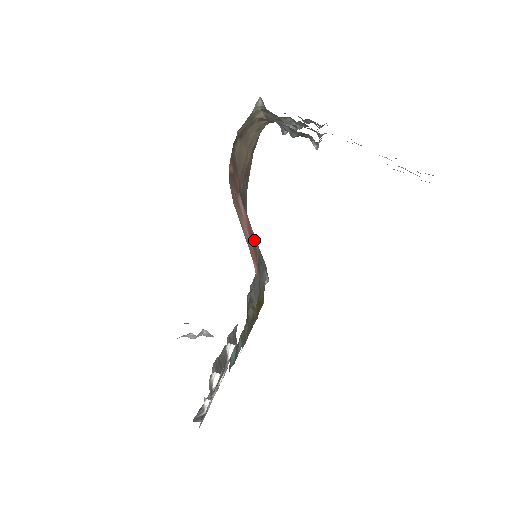
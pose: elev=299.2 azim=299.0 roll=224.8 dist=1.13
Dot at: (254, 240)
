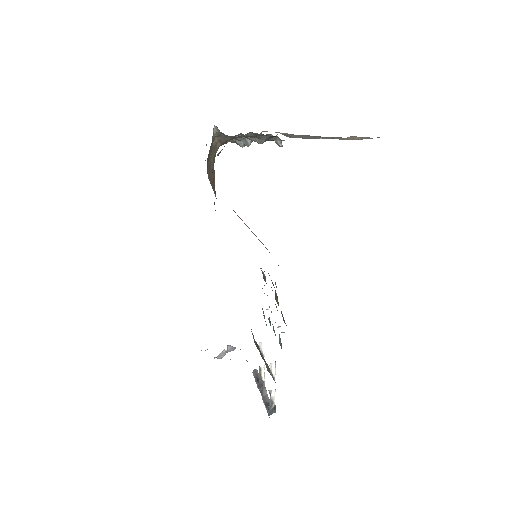
Dot at: occluded
